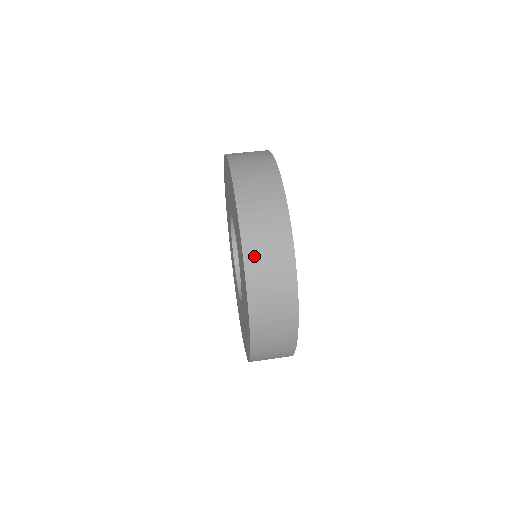
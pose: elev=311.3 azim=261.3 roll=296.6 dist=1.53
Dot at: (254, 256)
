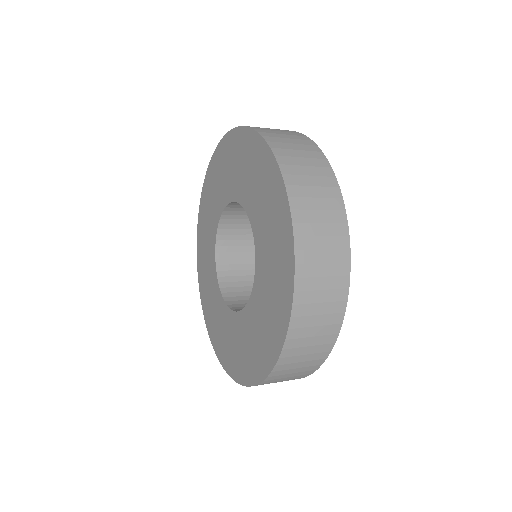
Dot at: occluded
